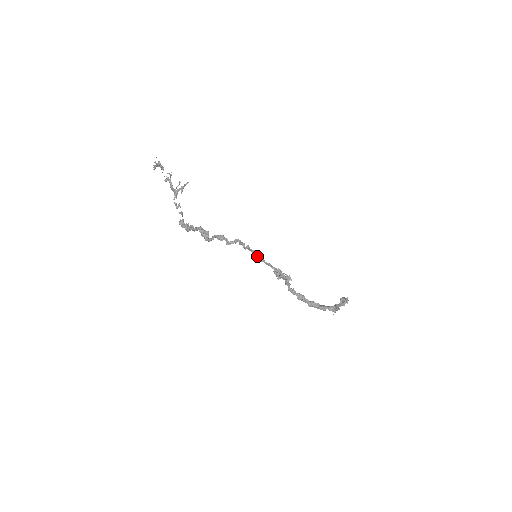
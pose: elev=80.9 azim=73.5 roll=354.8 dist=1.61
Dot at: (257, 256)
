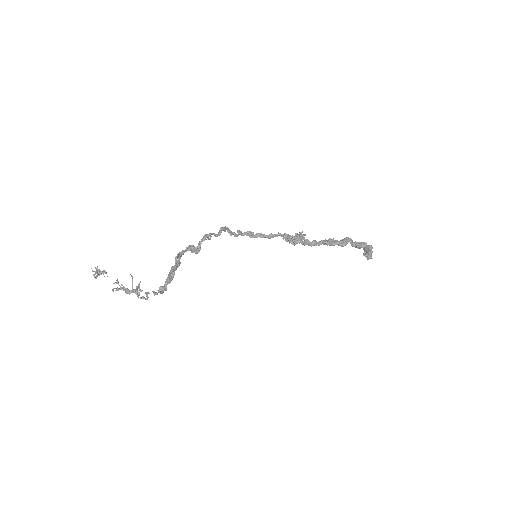
Dot at: (255, 236)
